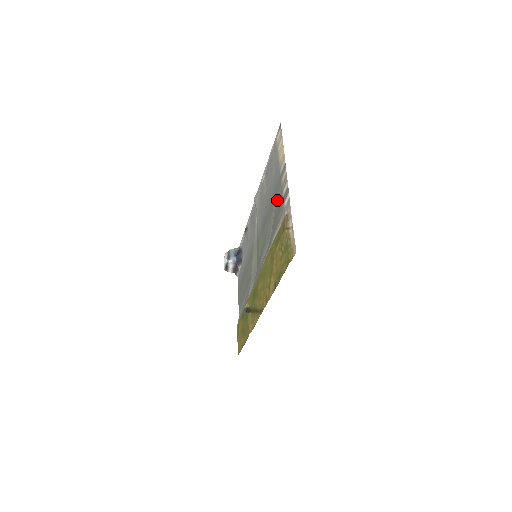
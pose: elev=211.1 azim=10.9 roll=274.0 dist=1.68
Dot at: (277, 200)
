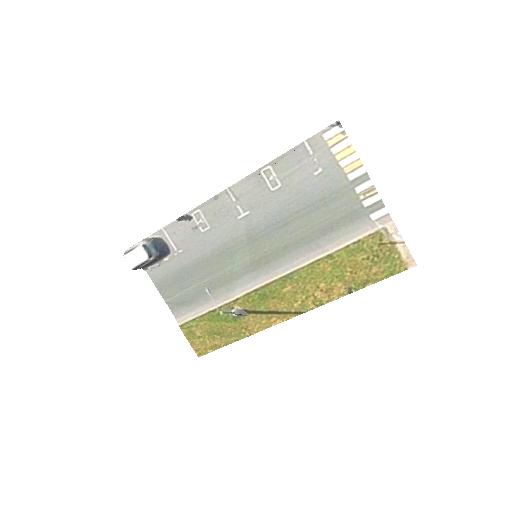
Dot at: (340, 207)
